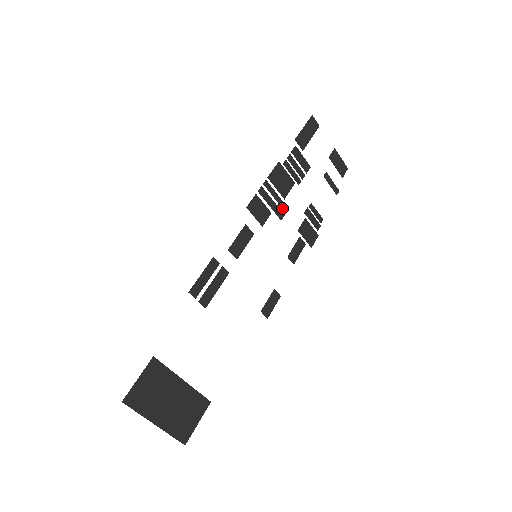
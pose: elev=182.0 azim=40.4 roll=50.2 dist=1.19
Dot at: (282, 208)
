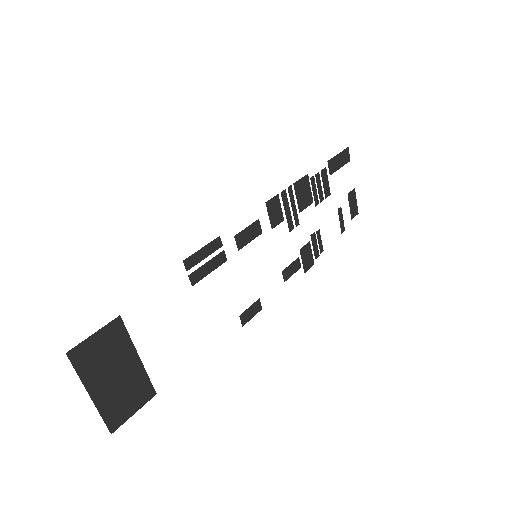
Dot at: occluded
